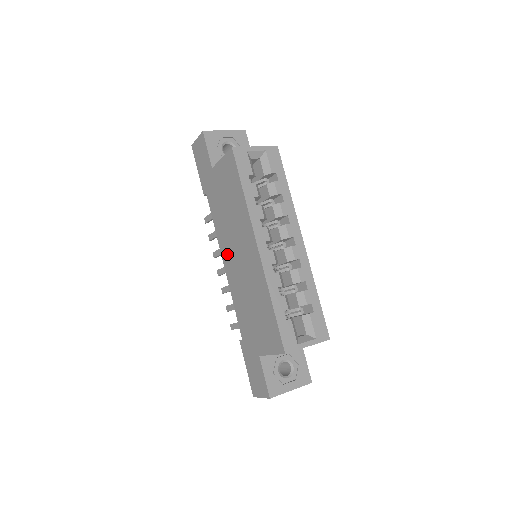
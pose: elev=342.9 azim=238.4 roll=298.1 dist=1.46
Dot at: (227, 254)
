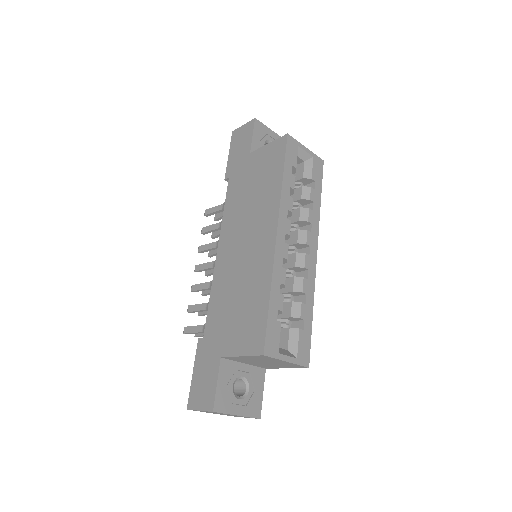
Dot at: (228, 240)
